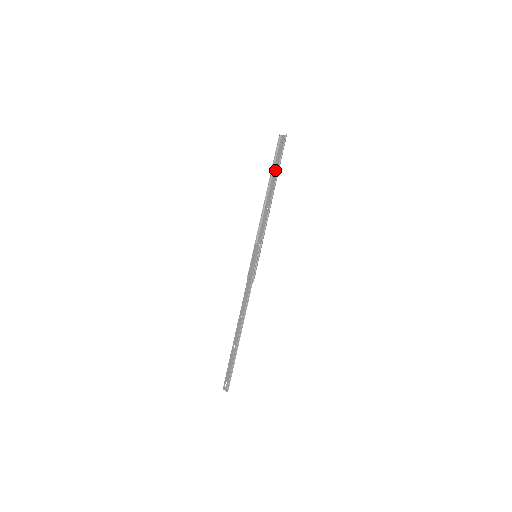
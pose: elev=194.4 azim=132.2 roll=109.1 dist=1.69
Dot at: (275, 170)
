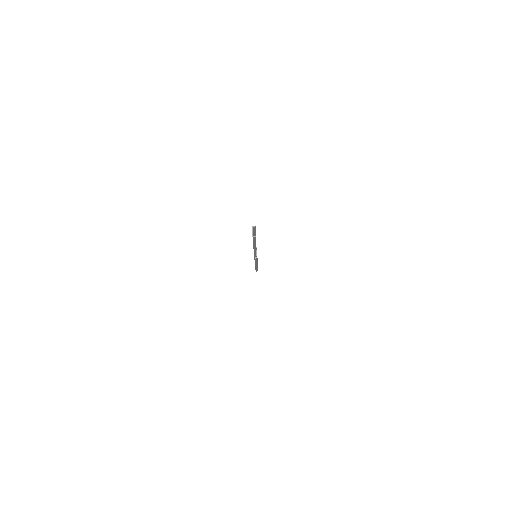
Dot at: occluded
